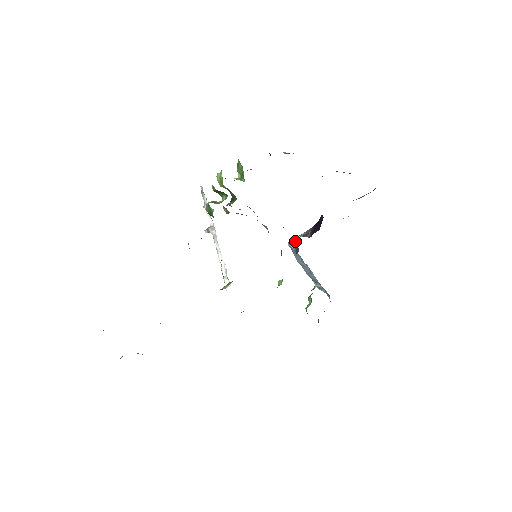
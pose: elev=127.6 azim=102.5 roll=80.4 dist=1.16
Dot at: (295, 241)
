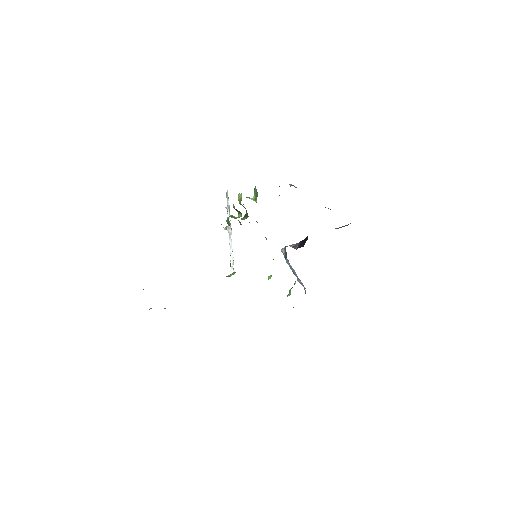
Dot at: occluded
